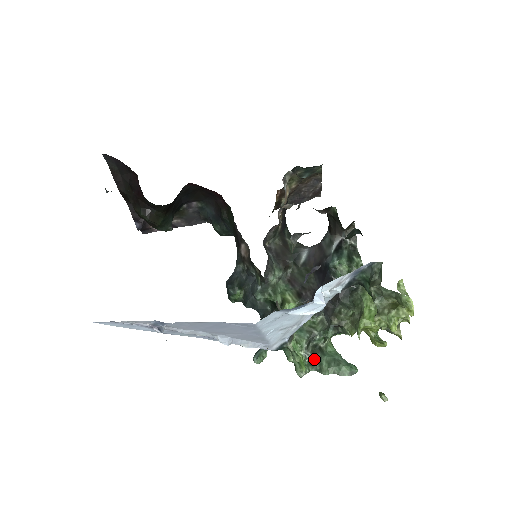
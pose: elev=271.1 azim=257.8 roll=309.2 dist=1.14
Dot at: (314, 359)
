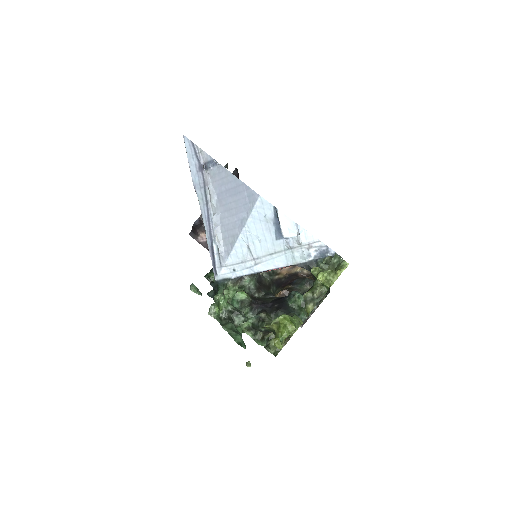
Dot at: (226, 320)
